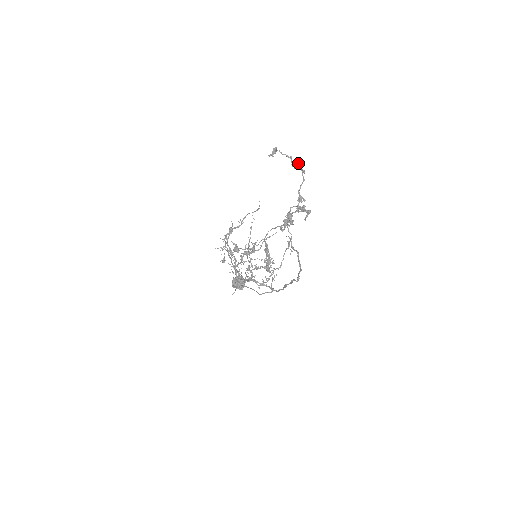
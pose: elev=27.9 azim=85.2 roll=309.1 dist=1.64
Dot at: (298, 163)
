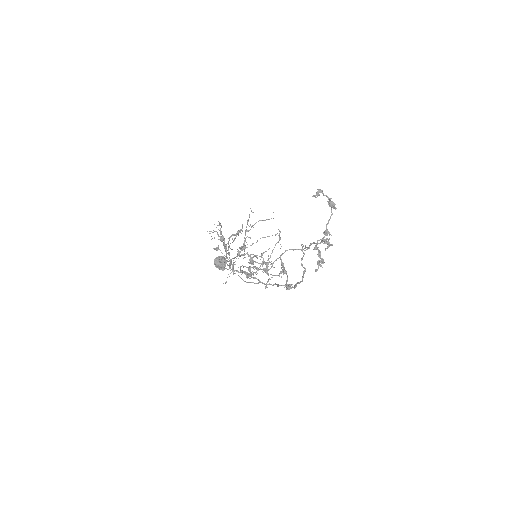
Dot at: (335, 204)
